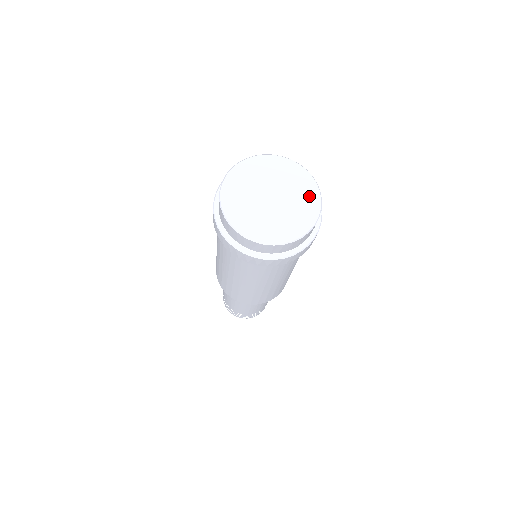
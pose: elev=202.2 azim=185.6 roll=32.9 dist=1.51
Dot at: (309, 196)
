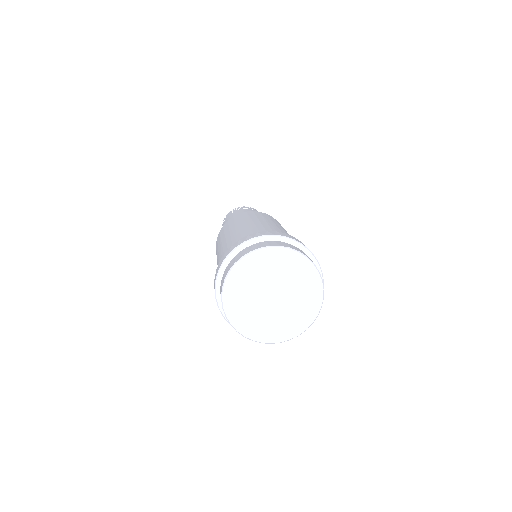
Dot at: (312, 294)
